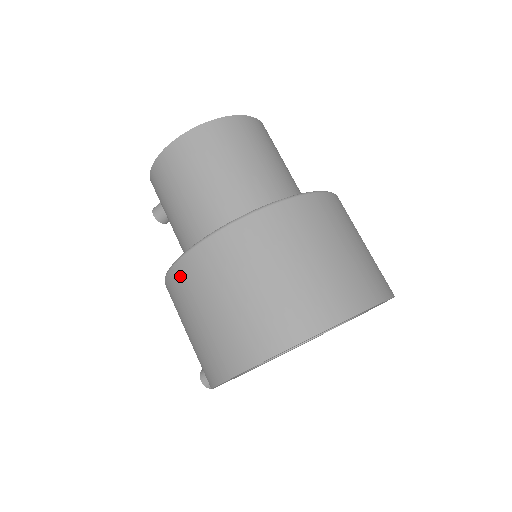
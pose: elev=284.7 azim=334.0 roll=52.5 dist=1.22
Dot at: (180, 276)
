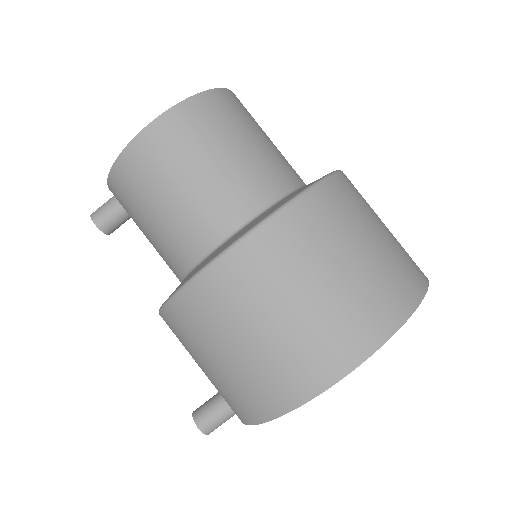
Dot at: (221, 280)
